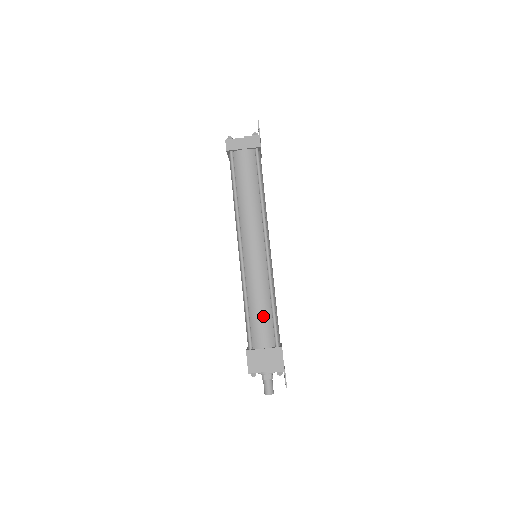
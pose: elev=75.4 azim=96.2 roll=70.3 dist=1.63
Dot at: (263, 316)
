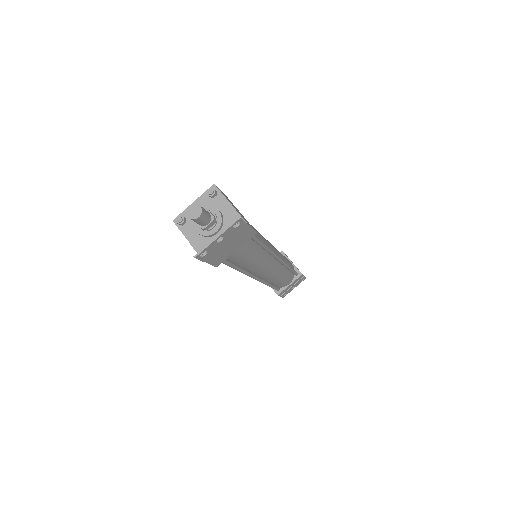
Dot at: occluded
